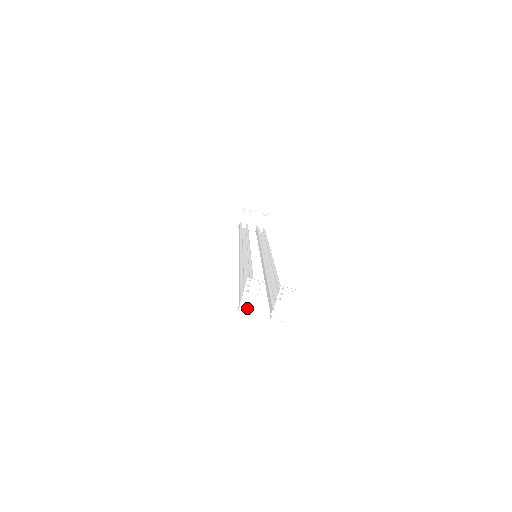
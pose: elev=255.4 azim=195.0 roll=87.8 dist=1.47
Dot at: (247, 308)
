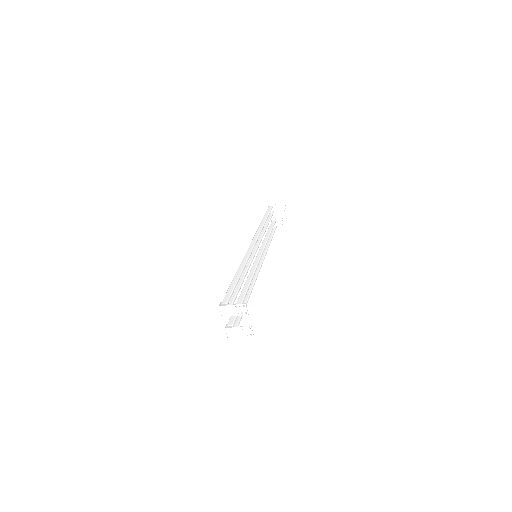
Dot at: (225, 311)
